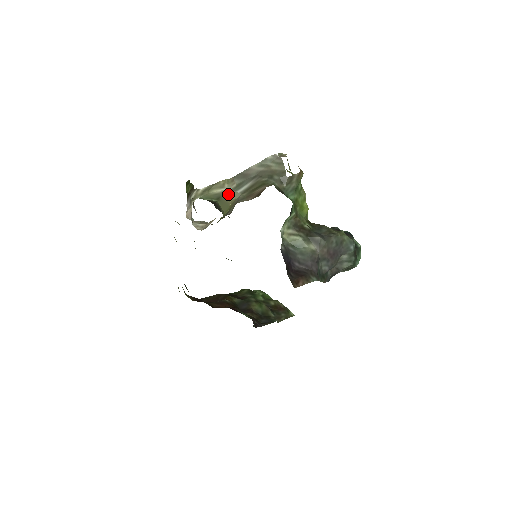
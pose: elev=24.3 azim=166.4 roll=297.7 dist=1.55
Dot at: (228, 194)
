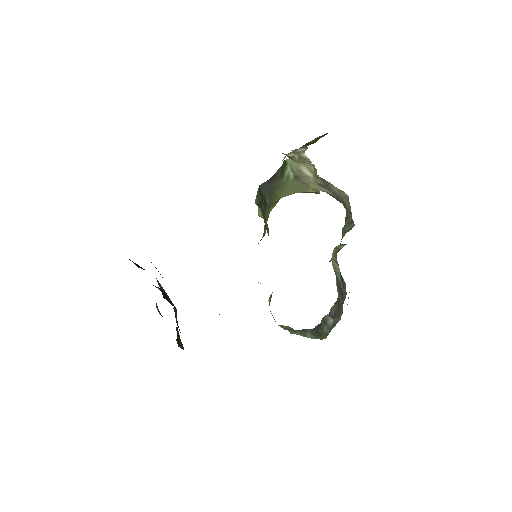
Dot at: (311, 181)
